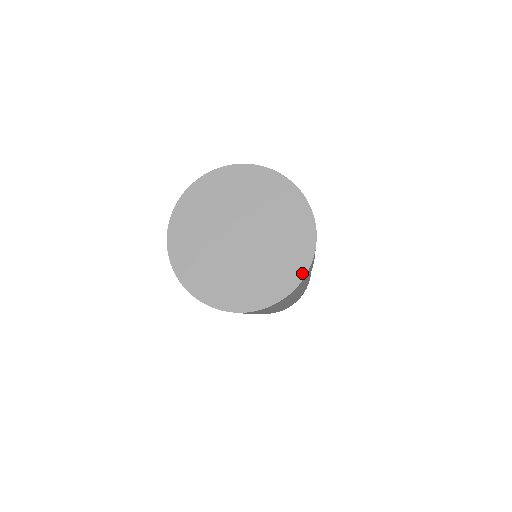
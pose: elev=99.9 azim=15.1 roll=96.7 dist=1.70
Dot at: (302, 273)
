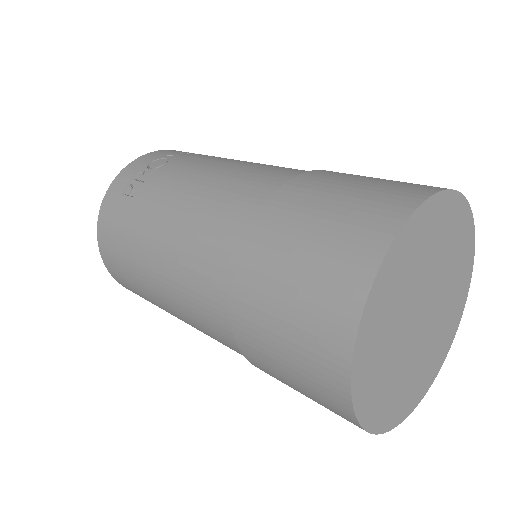
Dot at: (443, 360)
